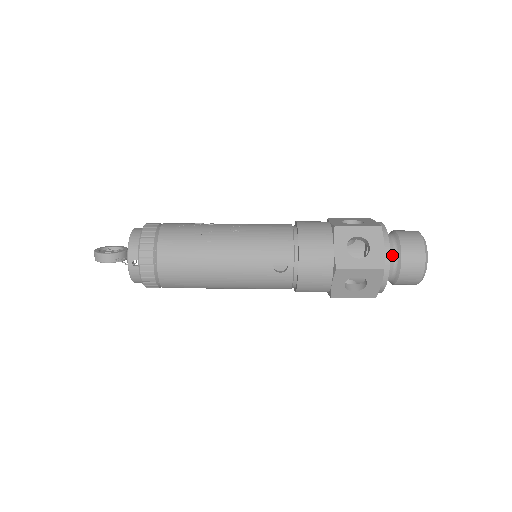
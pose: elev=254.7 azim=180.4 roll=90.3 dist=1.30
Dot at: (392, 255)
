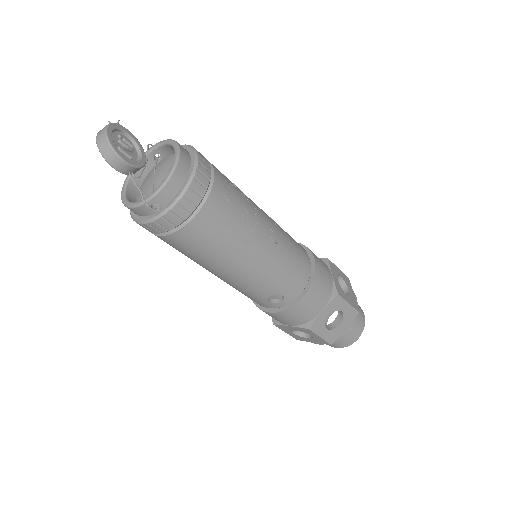
Dot at: occluded
